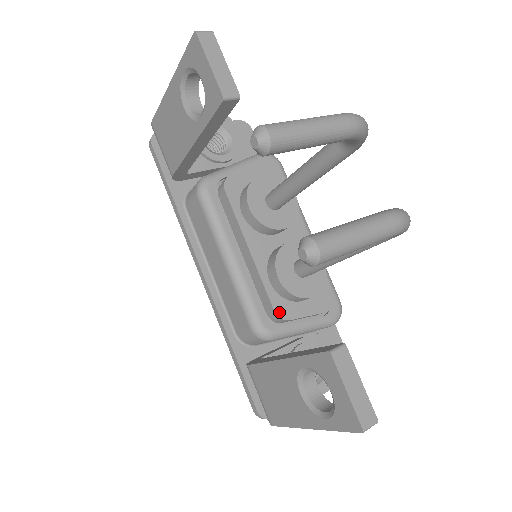
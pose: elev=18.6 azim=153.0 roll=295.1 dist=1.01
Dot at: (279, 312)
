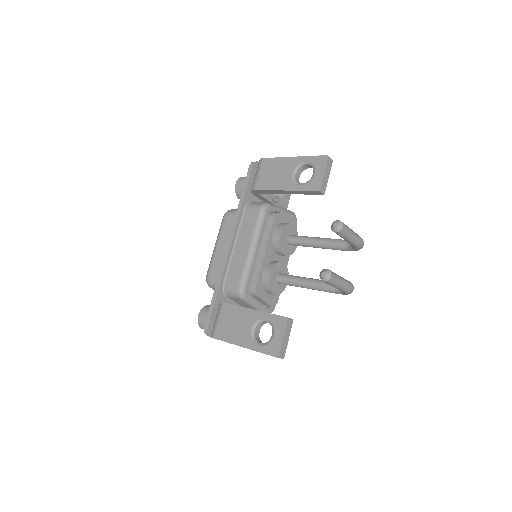
Dot at: (257, 289)
